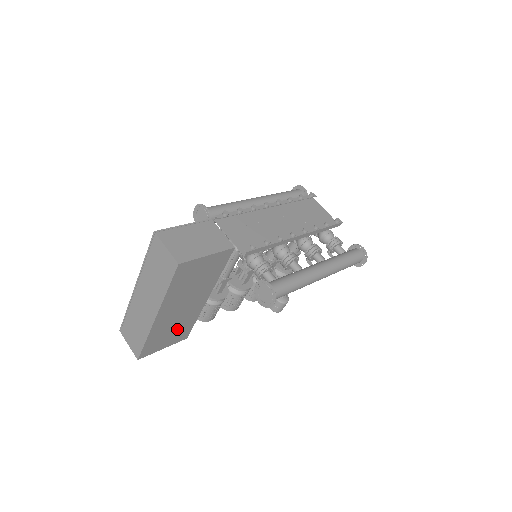
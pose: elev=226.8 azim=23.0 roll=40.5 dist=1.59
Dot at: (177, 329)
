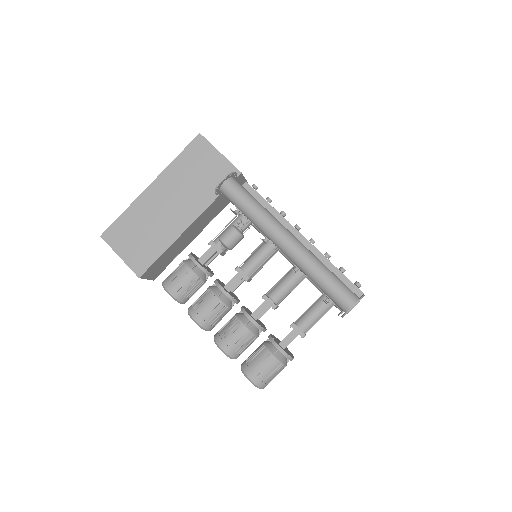
Dot at: (146, 239)
